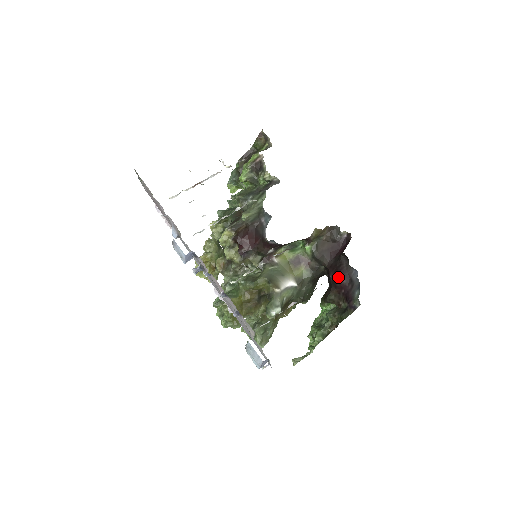
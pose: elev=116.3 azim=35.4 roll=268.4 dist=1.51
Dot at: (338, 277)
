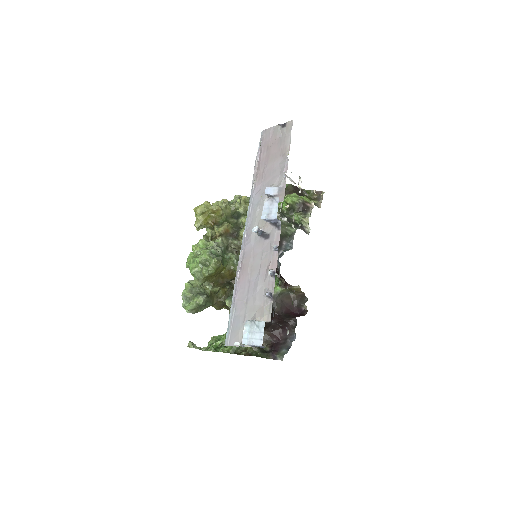
Dot at: (282, 328)
